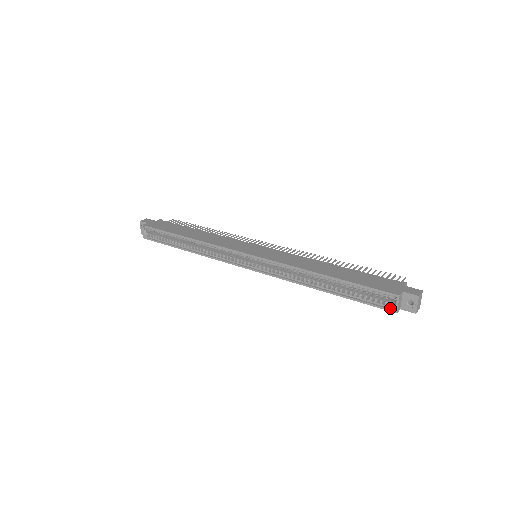
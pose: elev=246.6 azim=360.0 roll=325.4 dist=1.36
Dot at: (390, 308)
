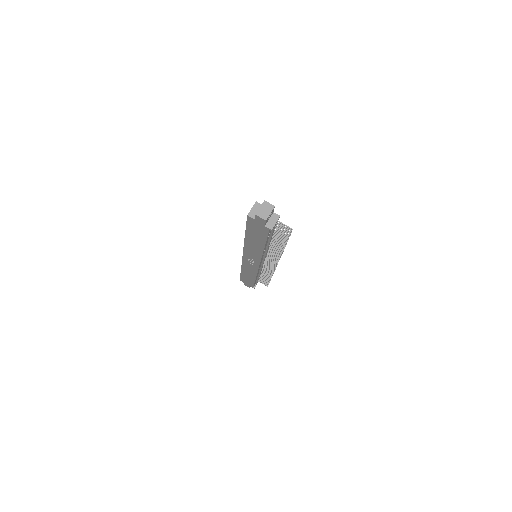
Dot at: occluded
